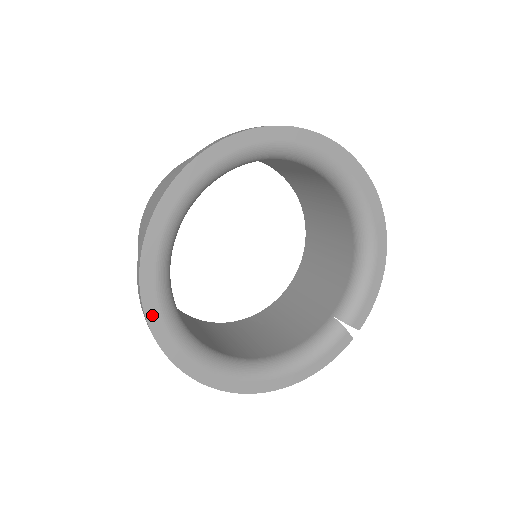
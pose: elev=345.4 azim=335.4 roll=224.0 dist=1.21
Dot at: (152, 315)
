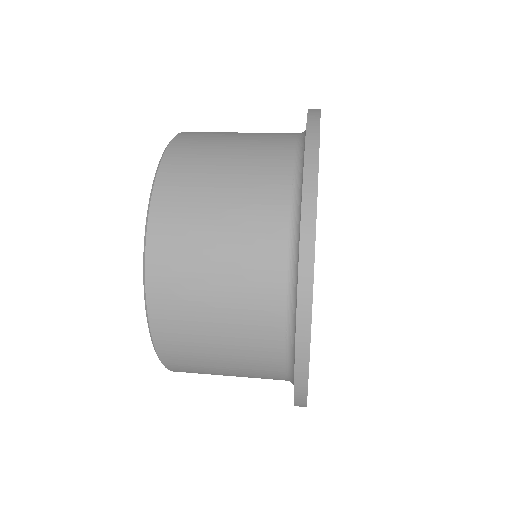
Dot at: occluded
